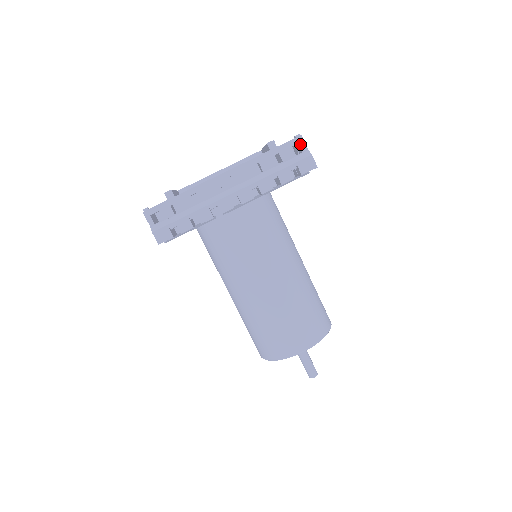
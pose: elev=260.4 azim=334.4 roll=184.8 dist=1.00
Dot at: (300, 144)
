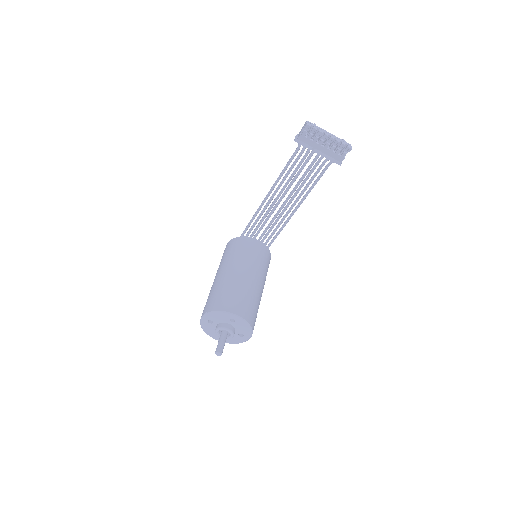
Dot at: (350, 145)
